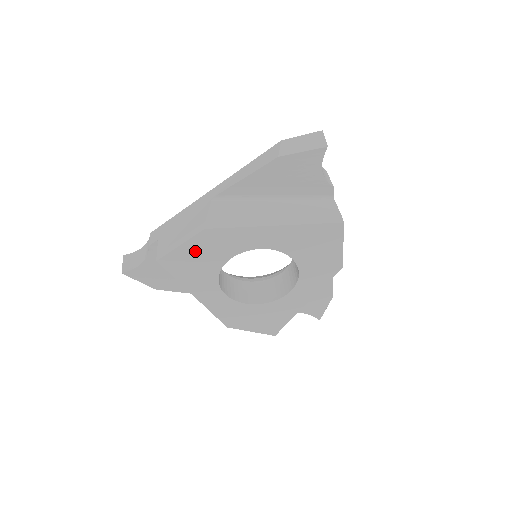
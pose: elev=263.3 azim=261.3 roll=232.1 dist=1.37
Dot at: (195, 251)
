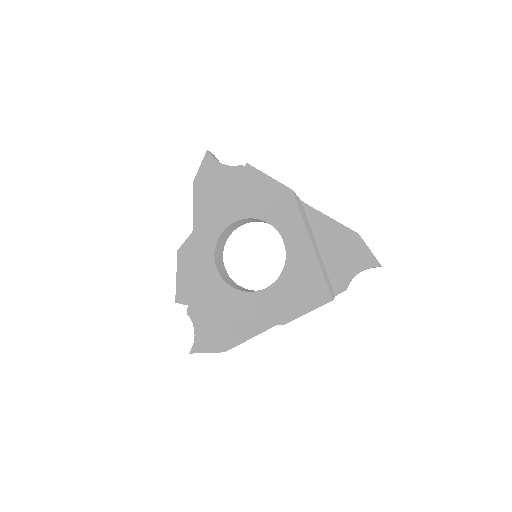
Dot at: (189, 272)
